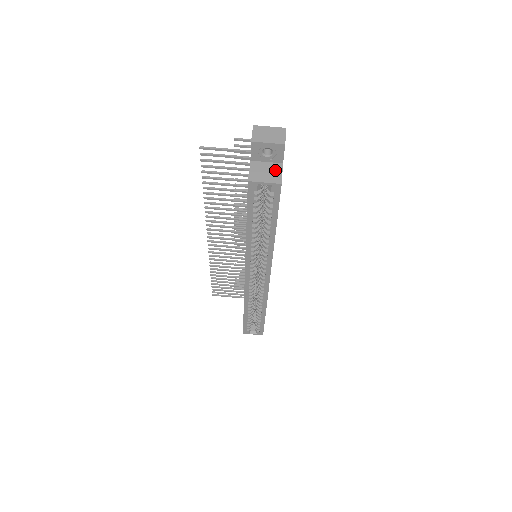
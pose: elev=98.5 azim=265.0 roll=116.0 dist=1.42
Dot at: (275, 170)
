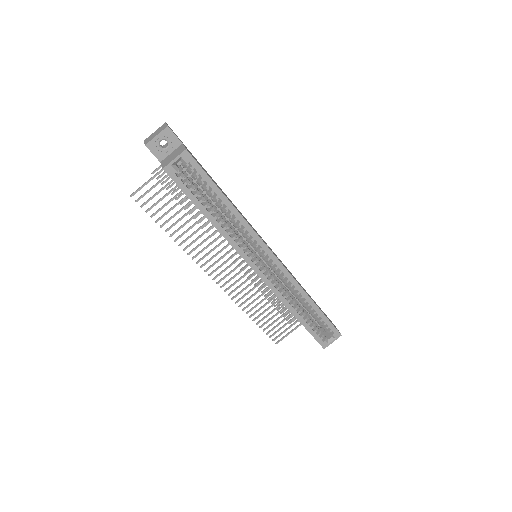
Dot at: (178, 150)
